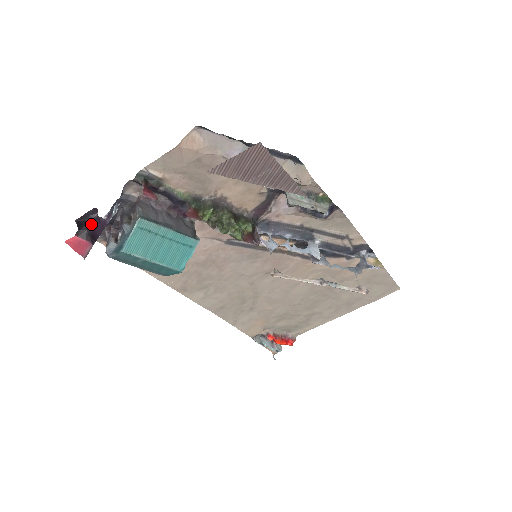
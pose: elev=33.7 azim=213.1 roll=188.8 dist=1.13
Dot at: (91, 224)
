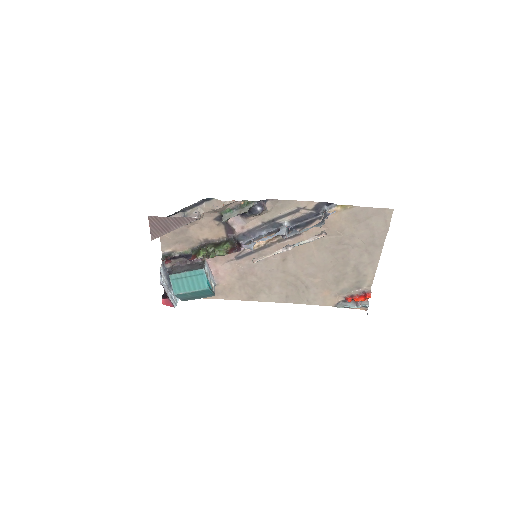
Dot at: occluded
